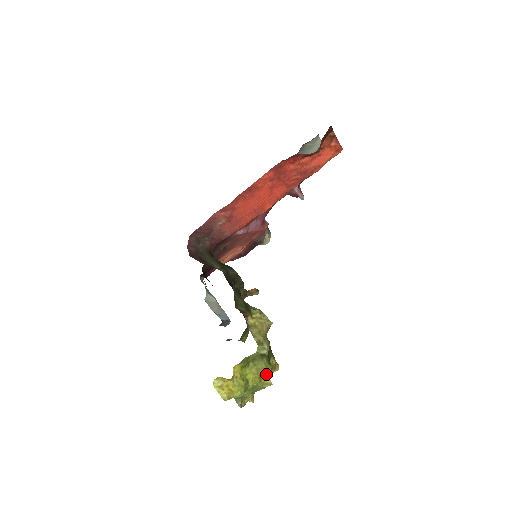
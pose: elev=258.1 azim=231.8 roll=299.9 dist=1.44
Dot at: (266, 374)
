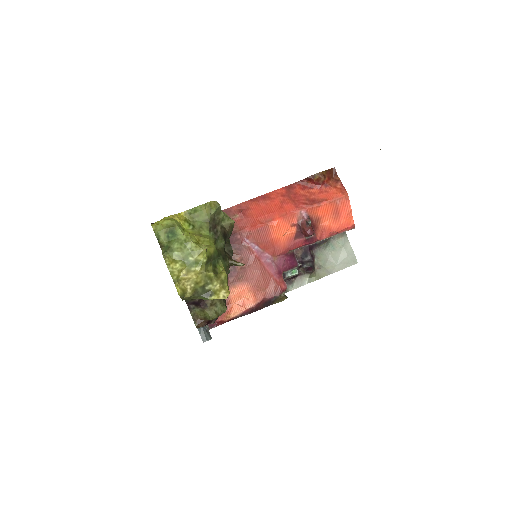
Dot at: (206, 245)
